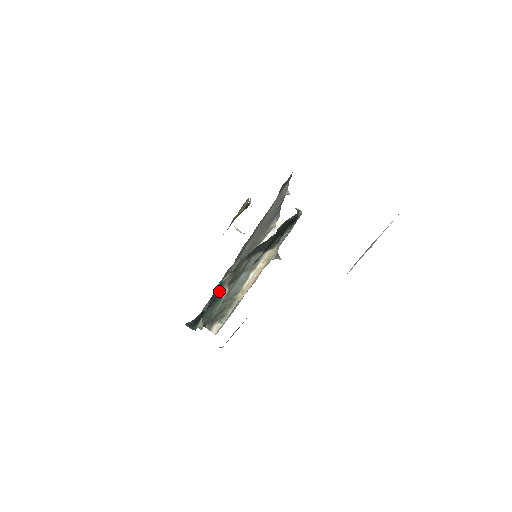
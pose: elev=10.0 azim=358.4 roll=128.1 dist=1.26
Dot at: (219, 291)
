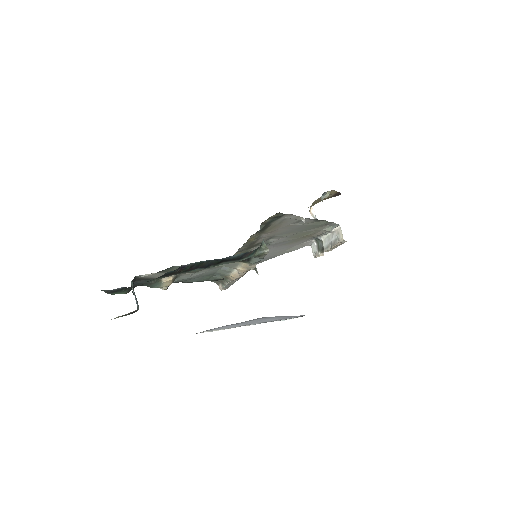
Dot at: (152, 278)
